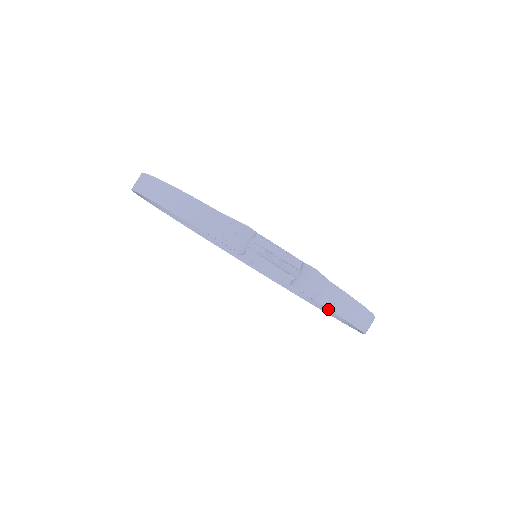
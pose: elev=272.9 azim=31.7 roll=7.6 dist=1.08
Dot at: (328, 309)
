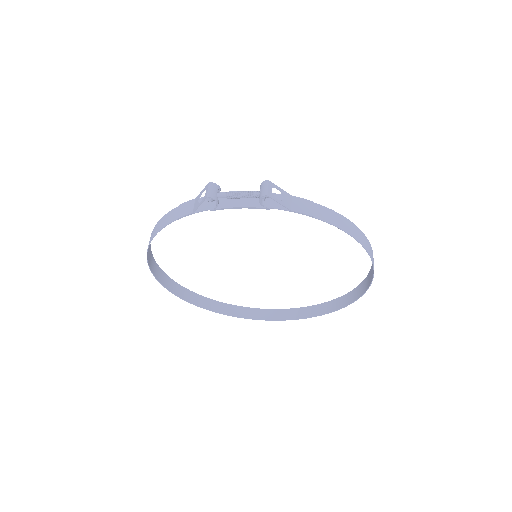
Dot at: (356, 296)
